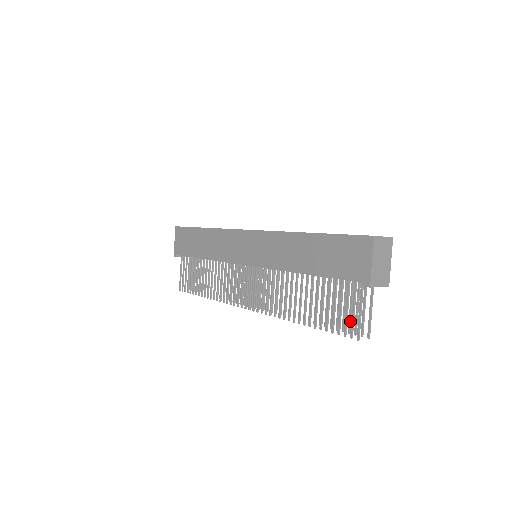
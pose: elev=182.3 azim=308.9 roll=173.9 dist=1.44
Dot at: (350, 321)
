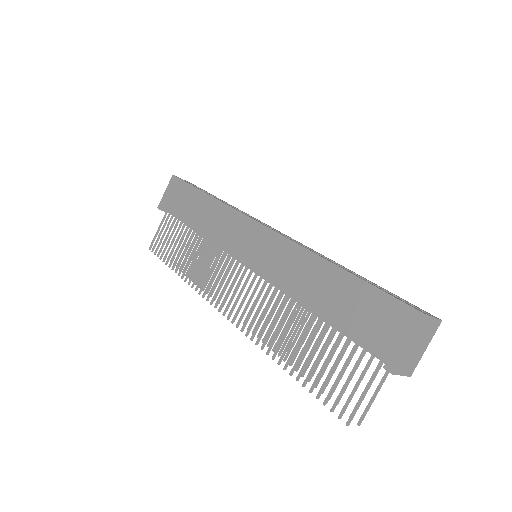
Dot at: occluded
